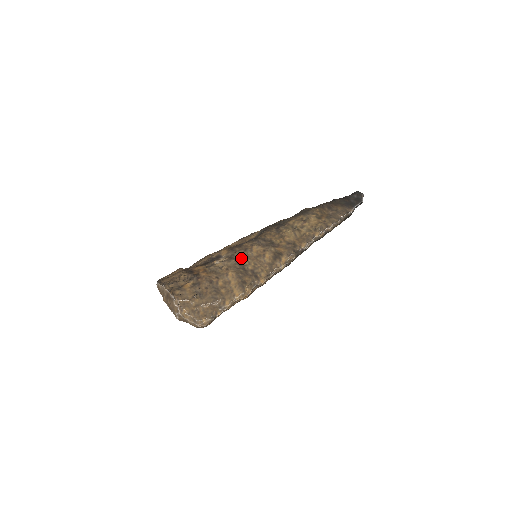
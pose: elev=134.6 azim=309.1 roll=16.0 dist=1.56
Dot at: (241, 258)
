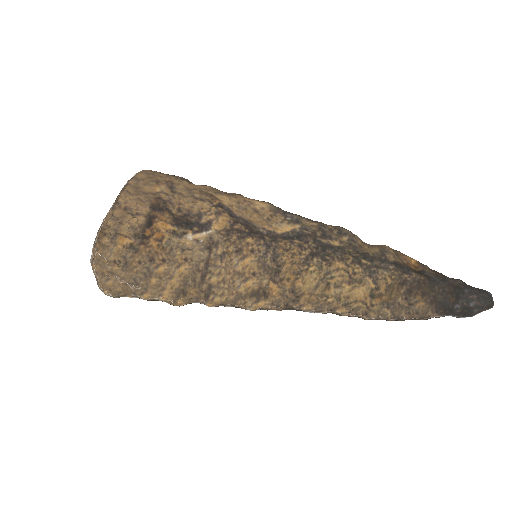
Dot at: (218, 258)
